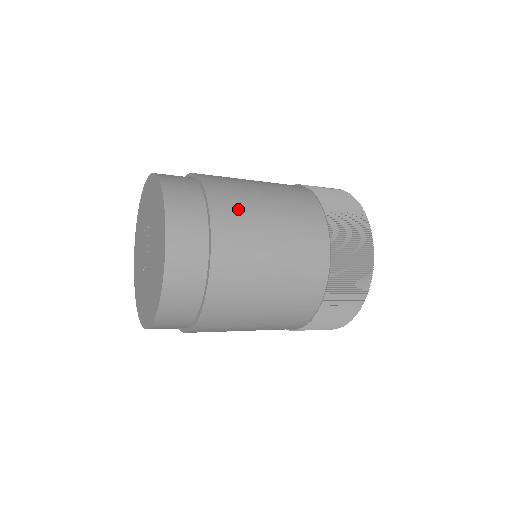
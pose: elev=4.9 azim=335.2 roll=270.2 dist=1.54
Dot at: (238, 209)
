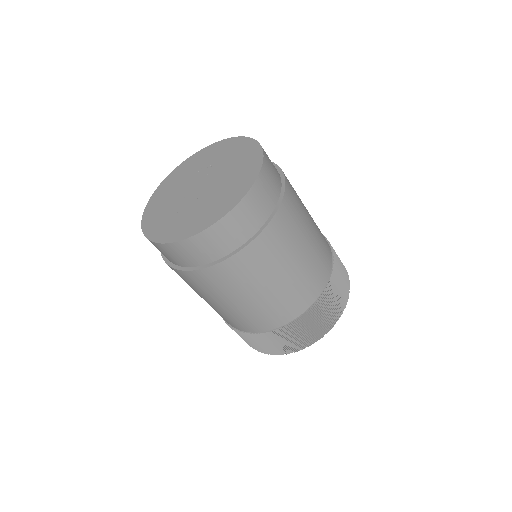
Dot at: (295, 191)
